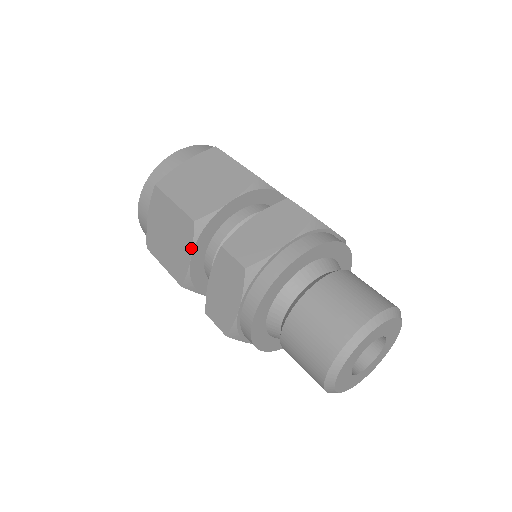
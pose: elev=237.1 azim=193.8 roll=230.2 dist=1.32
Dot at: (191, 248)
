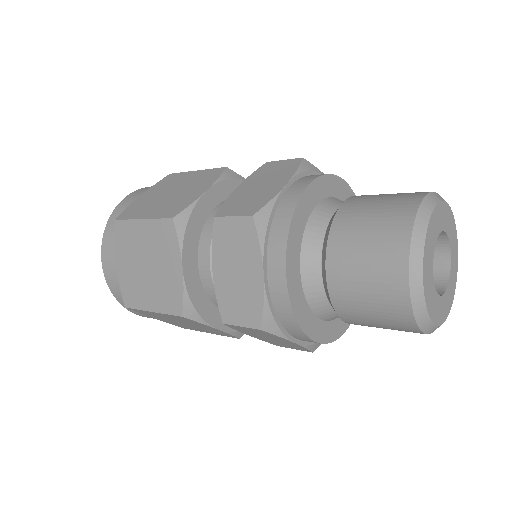
Dot at: (179, 254)
